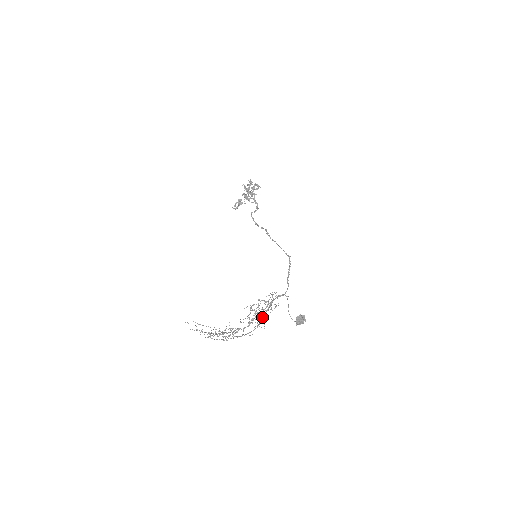
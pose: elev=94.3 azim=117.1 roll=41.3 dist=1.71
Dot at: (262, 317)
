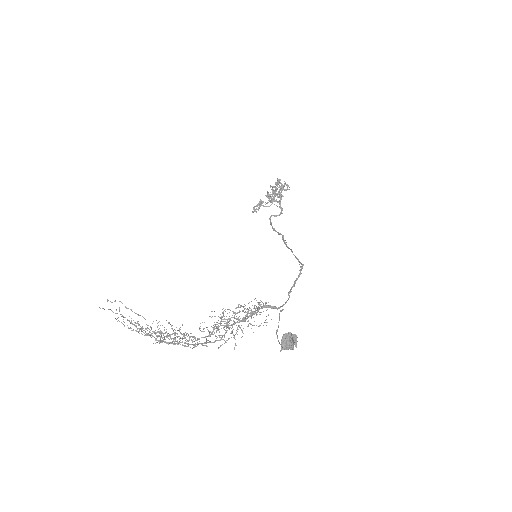
Dot at: (237, 334)
